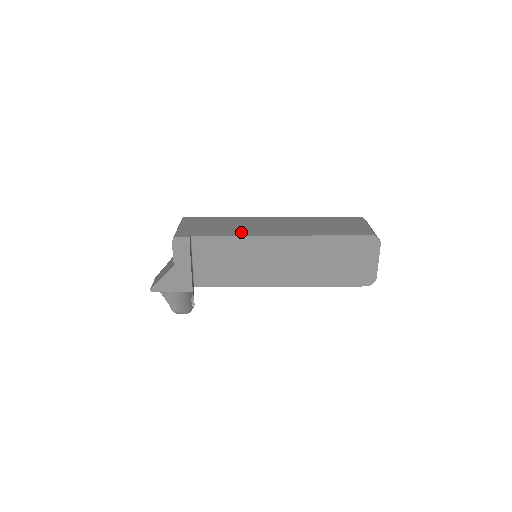
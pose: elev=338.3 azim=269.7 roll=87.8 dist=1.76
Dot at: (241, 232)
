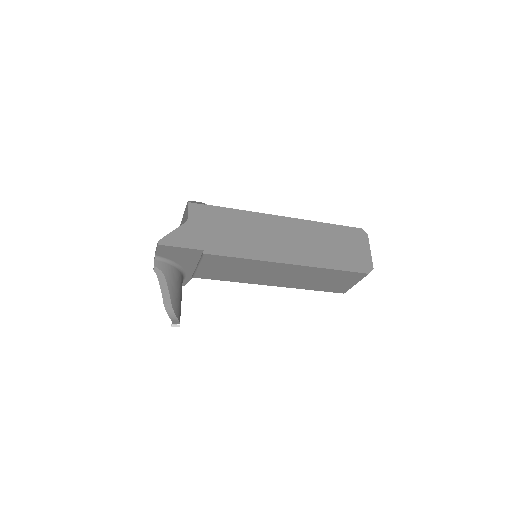
Dot at: occluded
